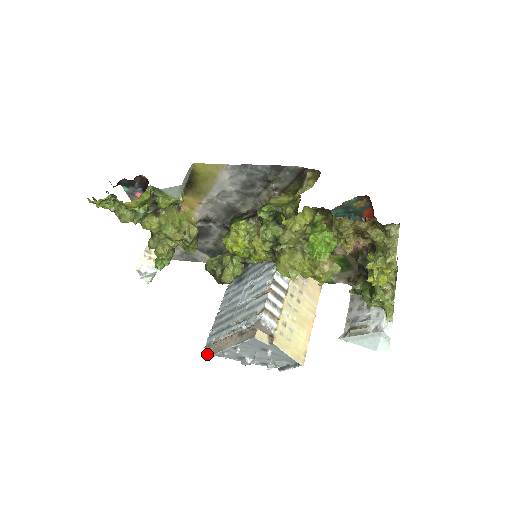
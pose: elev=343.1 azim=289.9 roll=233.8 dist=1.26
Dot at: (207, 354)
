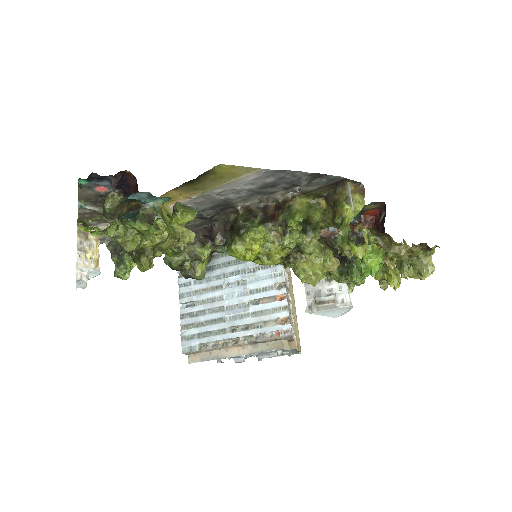
Dot at: (189, 360)
